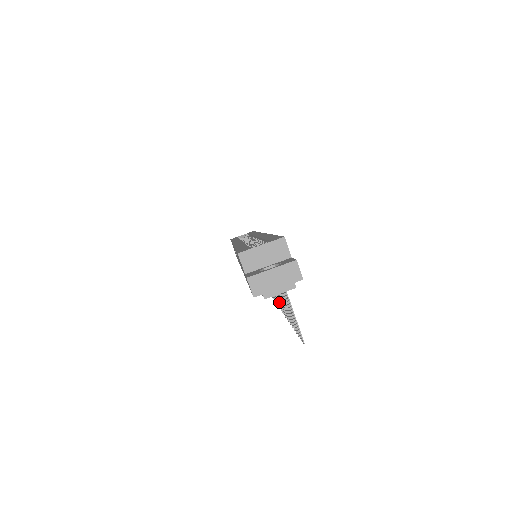
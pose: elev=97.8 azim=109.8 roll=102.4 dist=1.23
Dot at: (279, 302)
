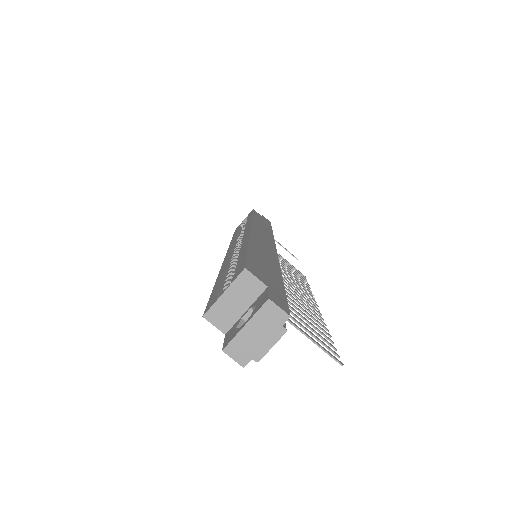
Dot at: (305, 296)
